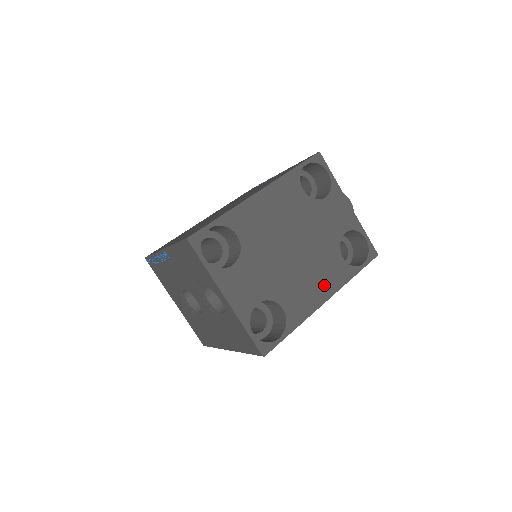
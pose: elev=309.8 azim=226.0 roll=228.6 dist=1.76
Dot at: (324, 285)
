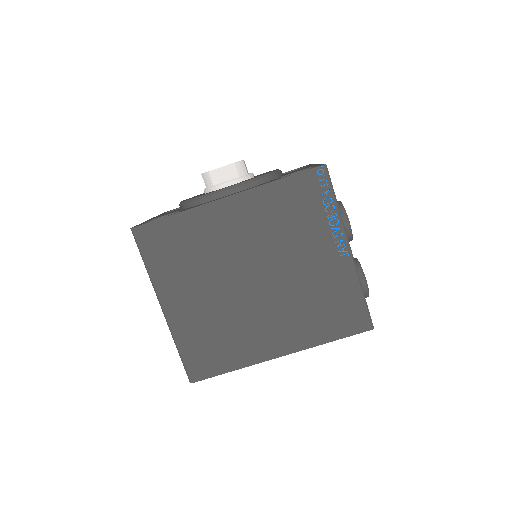
Dot at: occluded
